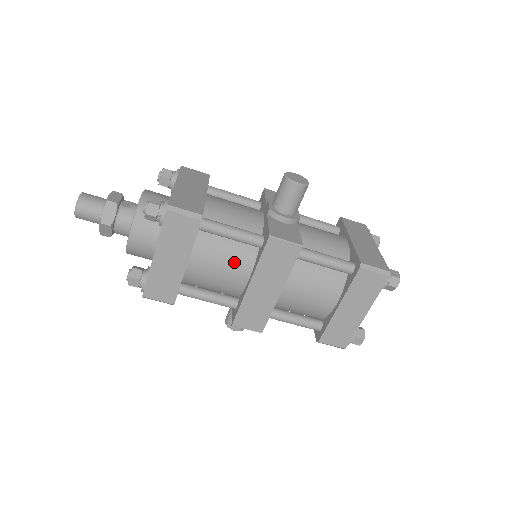
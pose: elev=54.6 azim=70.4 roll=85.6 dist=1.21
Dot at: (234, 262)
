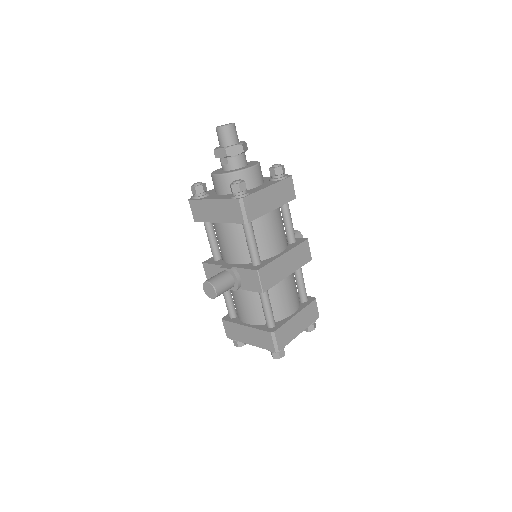
Dot at: (282, 236)
